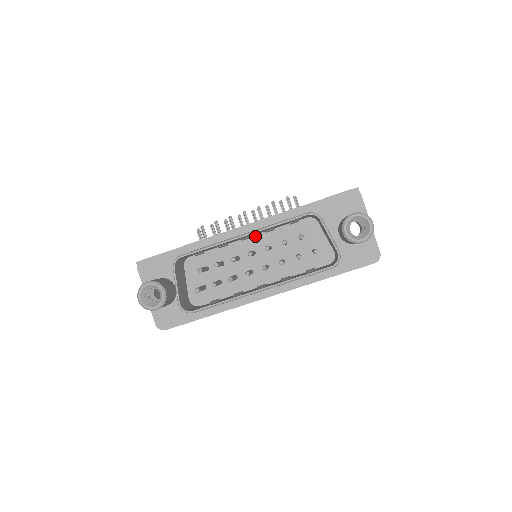
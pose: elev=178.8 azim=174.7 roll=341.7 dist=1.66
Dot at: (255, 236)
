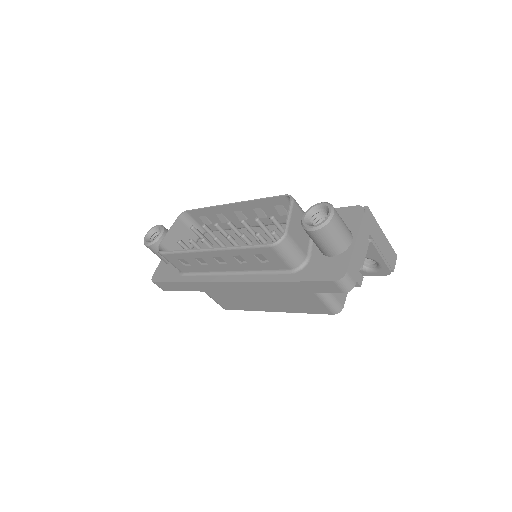
Dot at: (259, 229)
